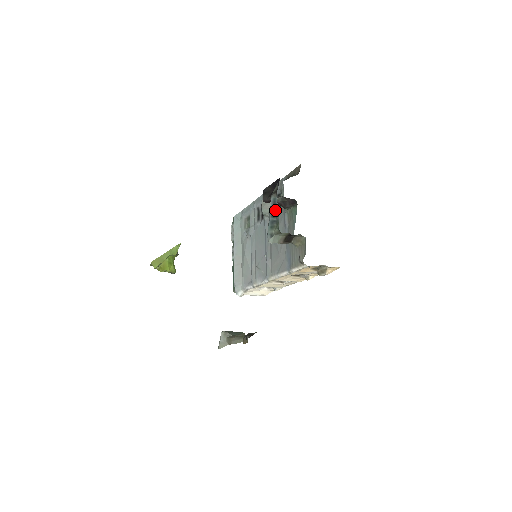
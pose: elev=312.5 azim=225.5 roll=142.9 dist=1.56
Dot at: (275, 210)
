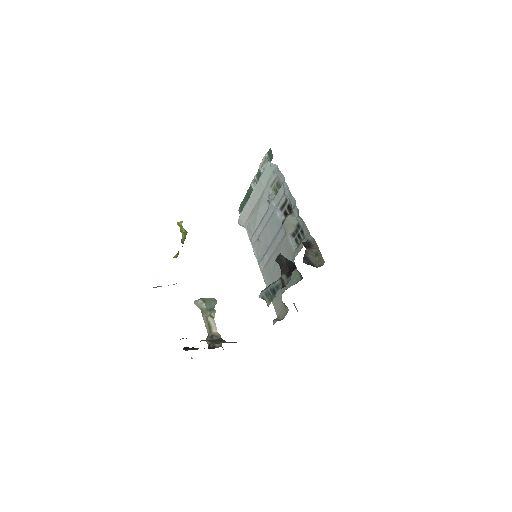
Dot at: (275, 291)
